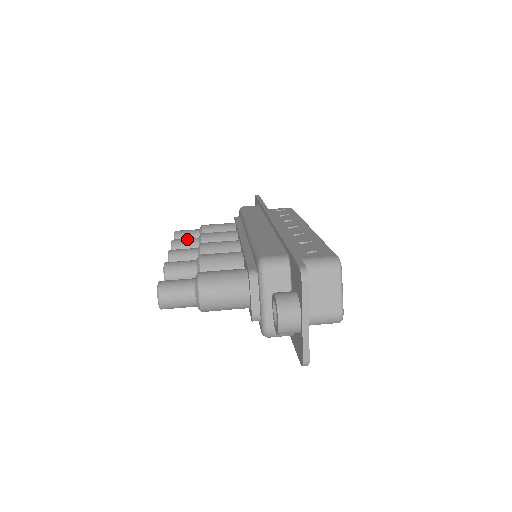
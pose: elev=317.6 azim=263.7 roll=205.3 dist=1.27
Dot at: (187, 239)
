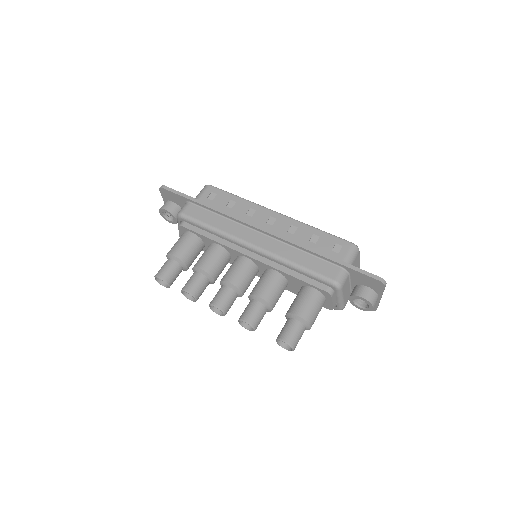
Dot at: (196, 281)
